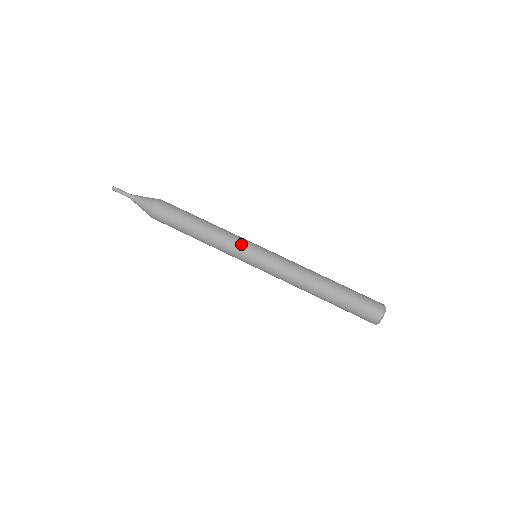
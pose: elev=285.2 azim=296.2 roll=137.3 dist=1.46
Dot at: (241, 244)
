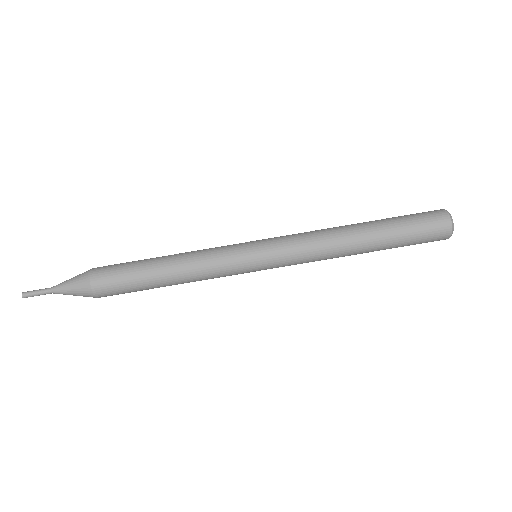
Dot at: (232, 270)
